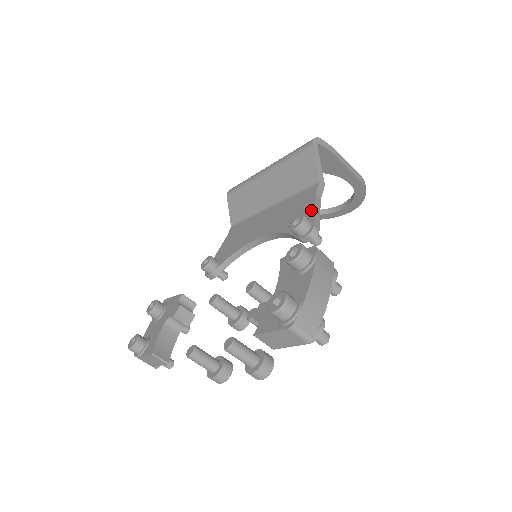
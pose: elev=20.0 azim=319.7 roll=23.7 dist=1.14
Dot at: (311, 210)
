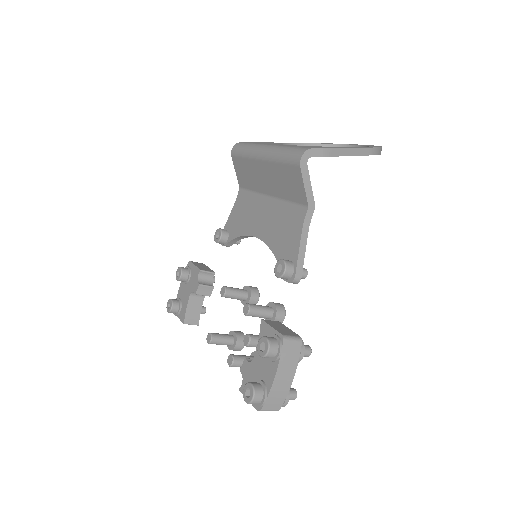
Dot at: (296, 248)
